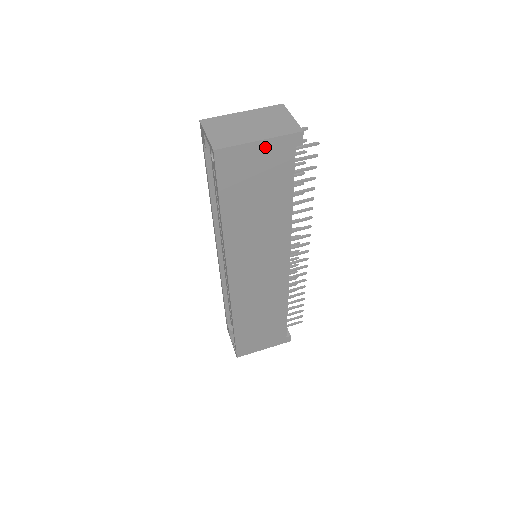
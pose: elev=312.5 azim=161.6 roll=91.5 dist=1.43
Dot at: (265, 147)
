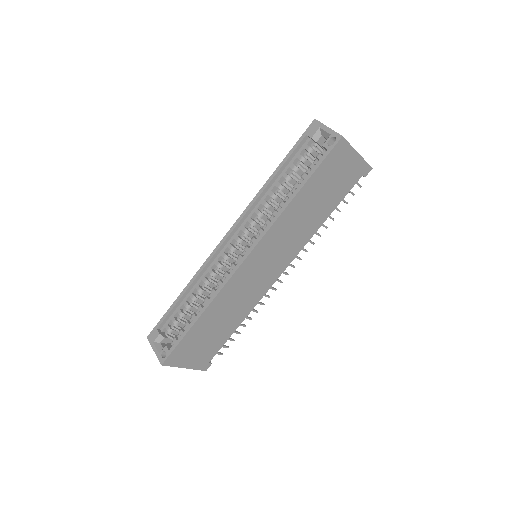
Dot at: (356, 161)
